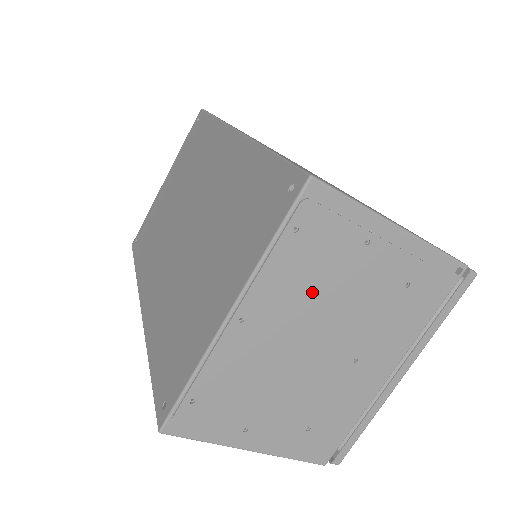
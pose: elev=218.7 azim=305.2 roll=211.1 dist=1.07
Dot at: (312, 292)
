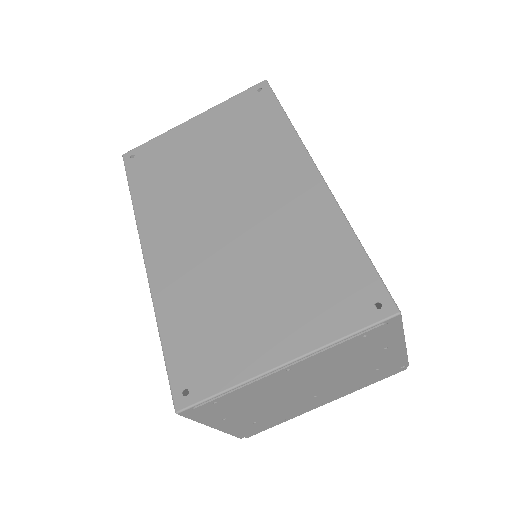
Dot at: (336, 364)
